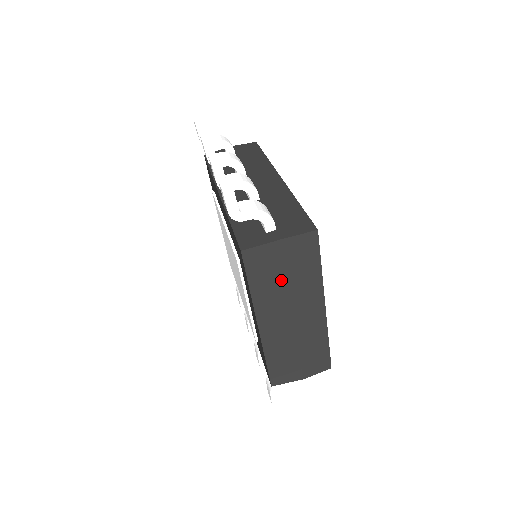
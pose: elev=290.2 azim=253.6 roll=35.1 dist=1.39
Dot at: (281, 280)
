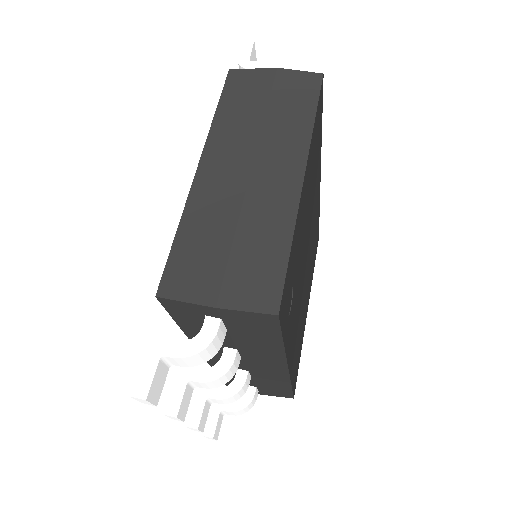
Dot at: (257, 112)
